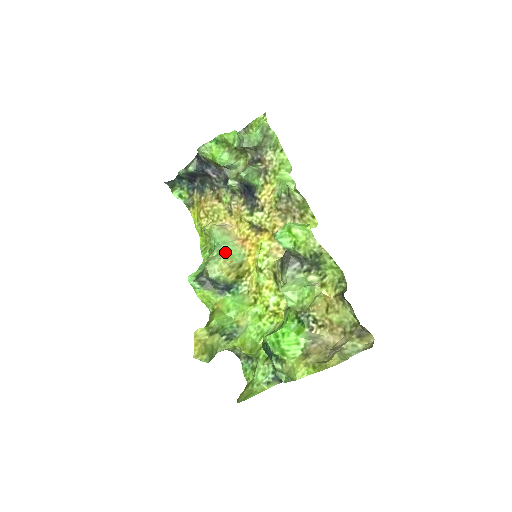
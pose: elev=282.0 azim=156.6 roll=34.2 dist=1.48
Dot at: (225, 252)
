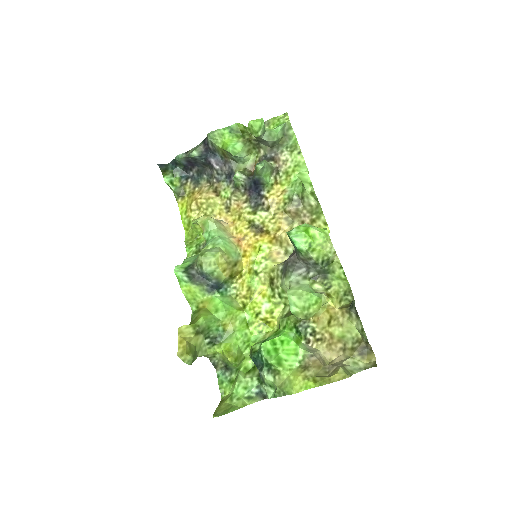
Dot at: (222, 247)
